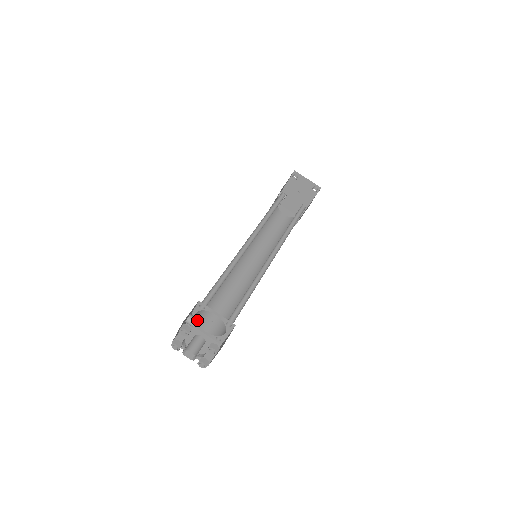
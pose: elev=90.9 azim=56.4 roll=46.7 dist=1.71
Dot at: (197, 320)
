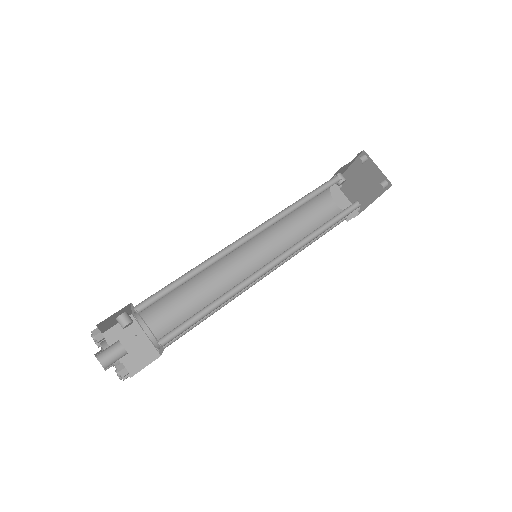
Dot at: (128, 323)
